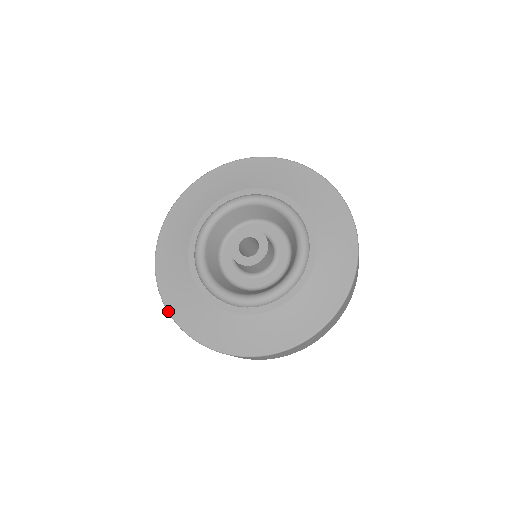
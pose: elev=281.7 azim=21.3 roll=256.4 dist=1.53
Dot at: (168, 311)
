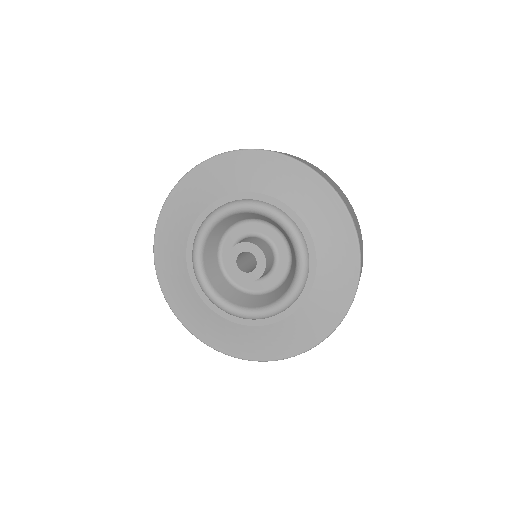
Dot at: (168, 304)
